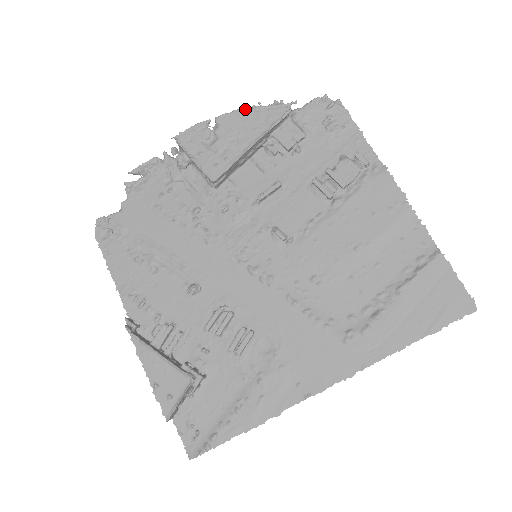
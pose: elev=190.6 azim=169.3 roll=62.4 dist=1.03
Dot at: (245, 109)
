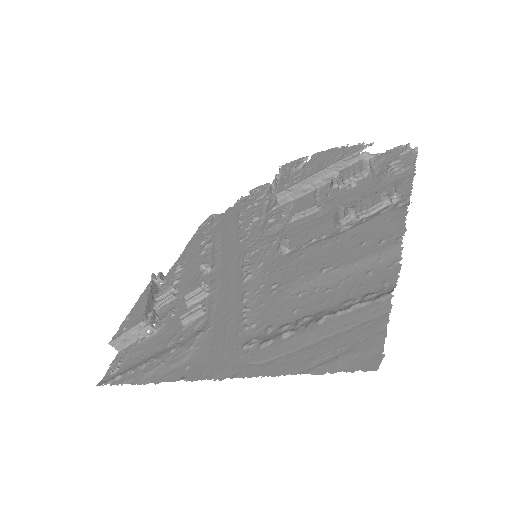
Dot at: (335, 148)
